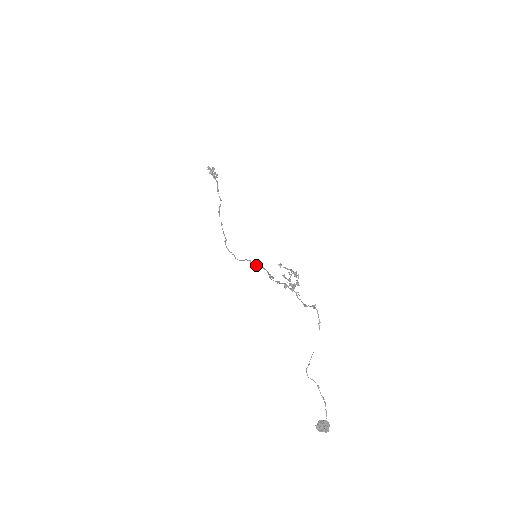
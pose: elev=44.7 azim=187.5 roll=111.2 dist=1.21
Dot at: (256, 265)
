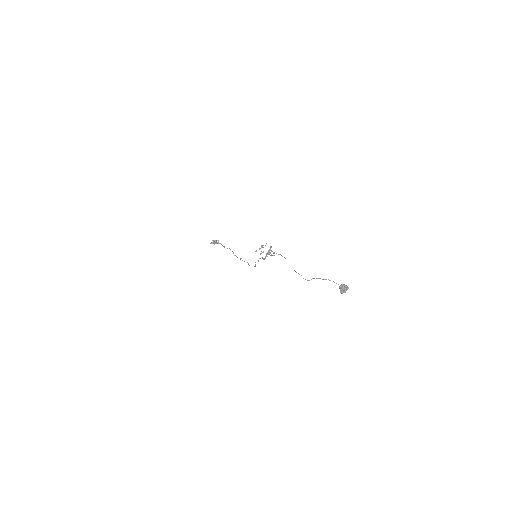
Dot at: (258, 260)
